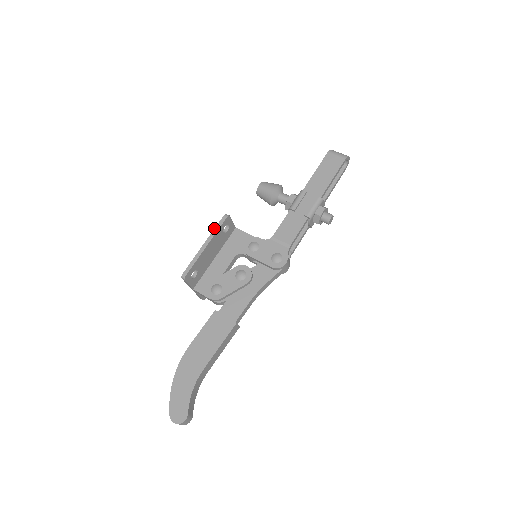
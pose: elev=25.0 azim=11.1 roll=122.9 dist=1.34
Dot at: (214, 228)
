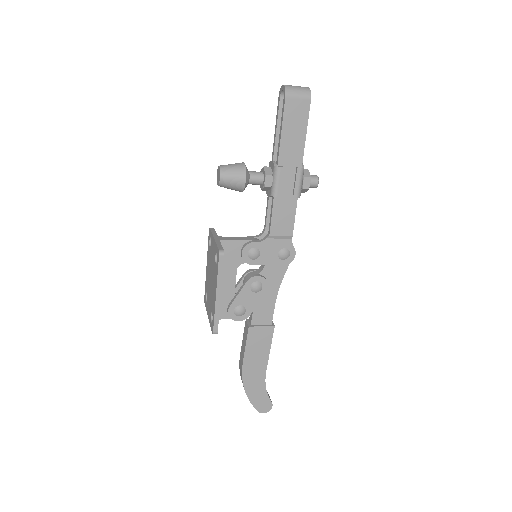
Dot at: (217, 274)
